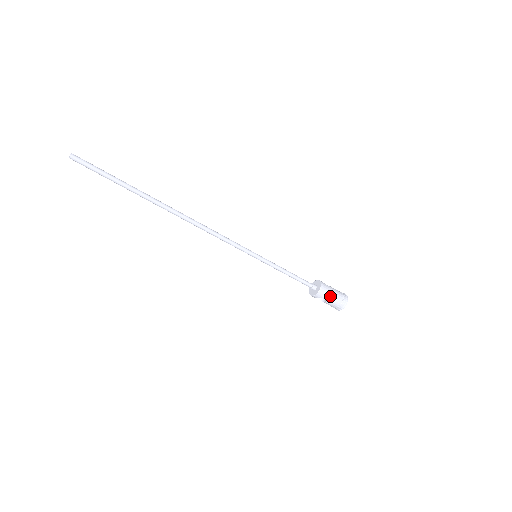
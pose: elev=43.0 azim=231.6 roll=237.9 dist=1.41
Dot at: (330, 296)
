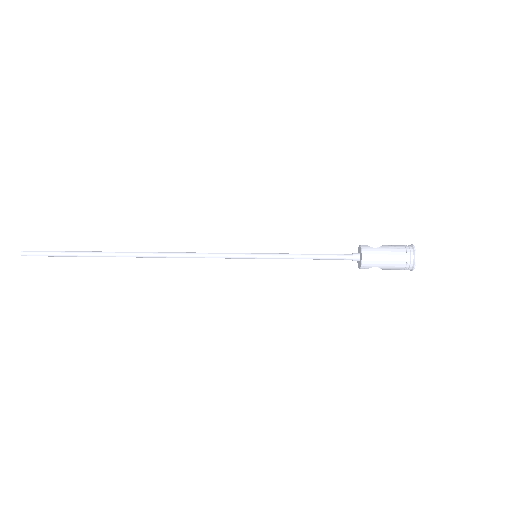
Dot at: (383, 261)
